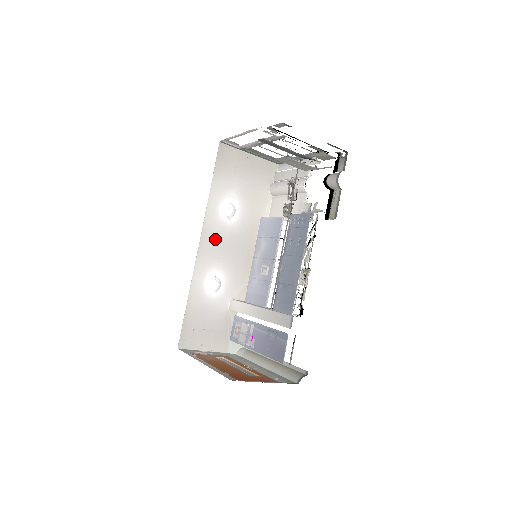
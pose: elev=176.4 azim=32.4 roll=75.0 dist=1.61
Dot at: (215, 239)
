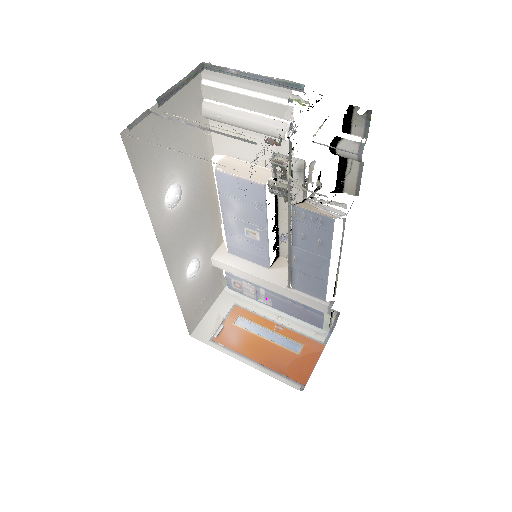
Dot at: (175, 237)
